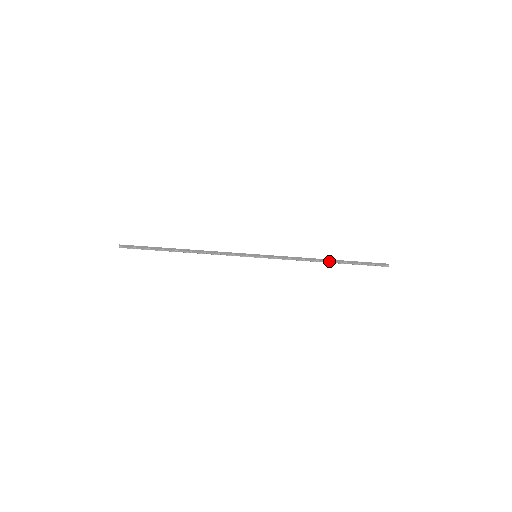
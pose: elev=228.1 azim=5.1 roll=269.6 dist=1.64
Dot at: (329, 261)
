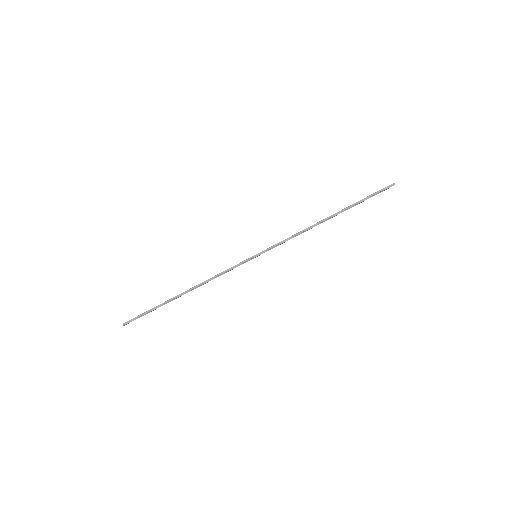
Dot at: (330, 216)
